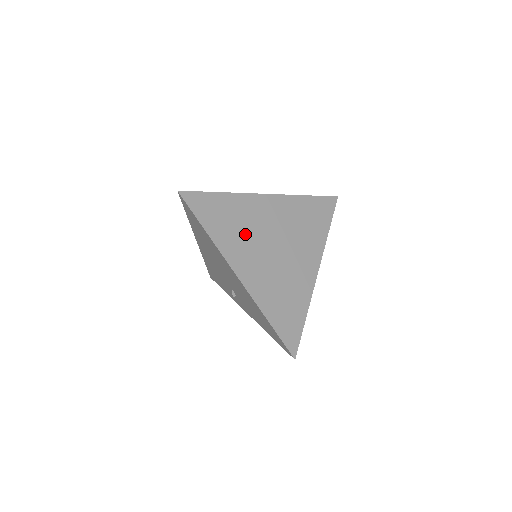
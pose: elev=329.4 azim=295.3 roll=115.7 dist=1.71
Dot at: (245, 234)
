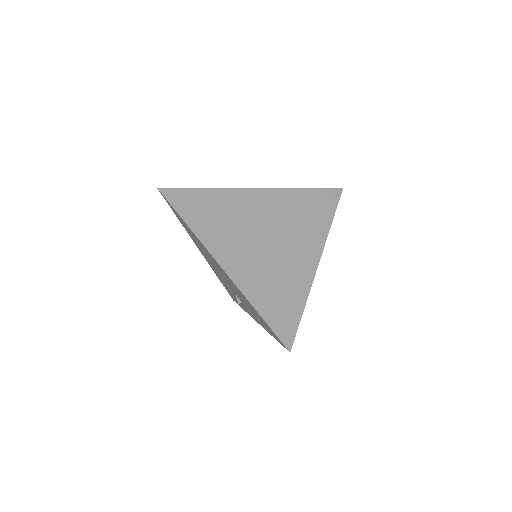
Dot at: (230, 225)
